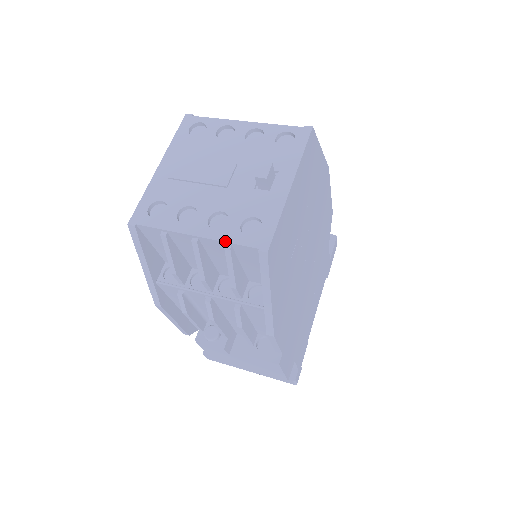
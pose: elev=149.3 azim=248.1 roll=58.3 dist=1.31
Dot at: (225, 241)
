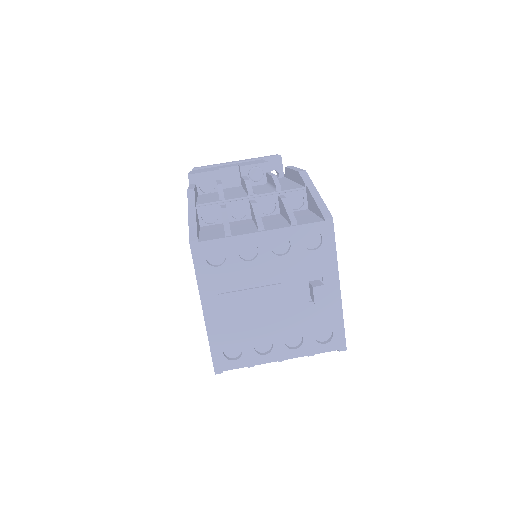
Dot at: (309, 355)
